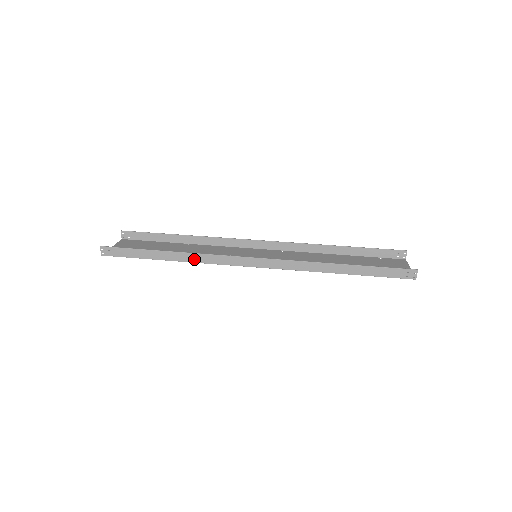
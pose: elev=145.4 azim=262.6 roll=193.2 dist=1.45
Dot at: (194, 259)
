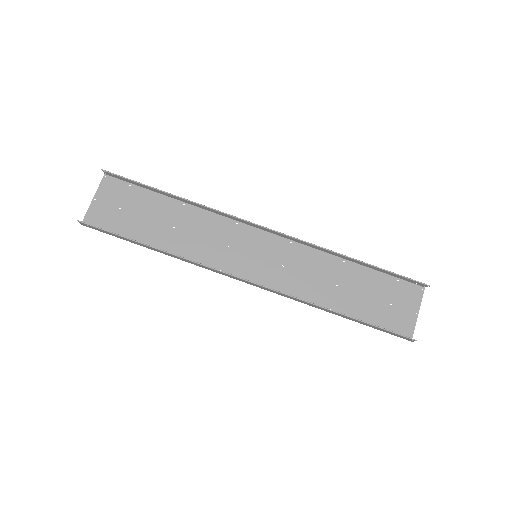
Dot at: (184, 260)
